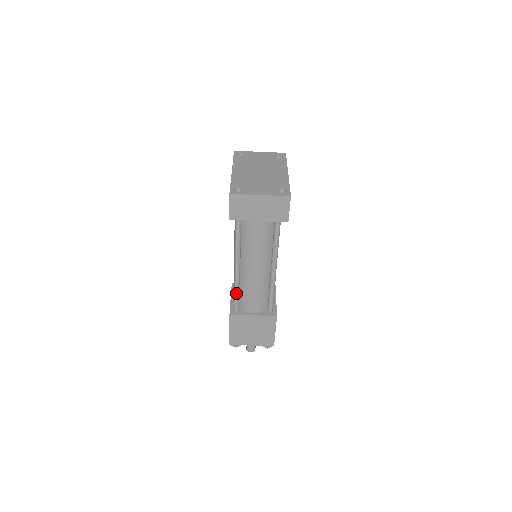
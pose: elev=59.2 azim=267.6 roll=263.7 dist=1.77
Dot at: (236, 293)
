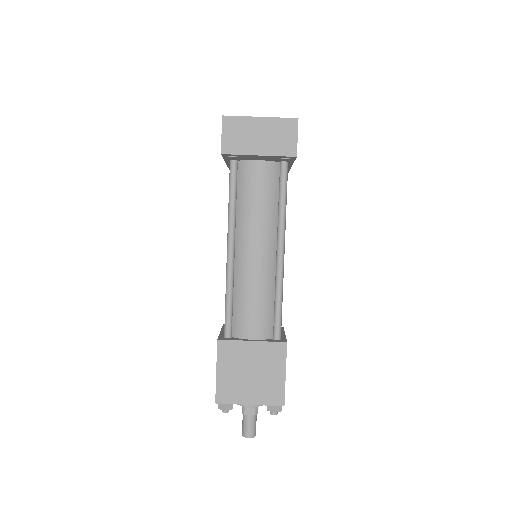
Dot at: (228, 302)
